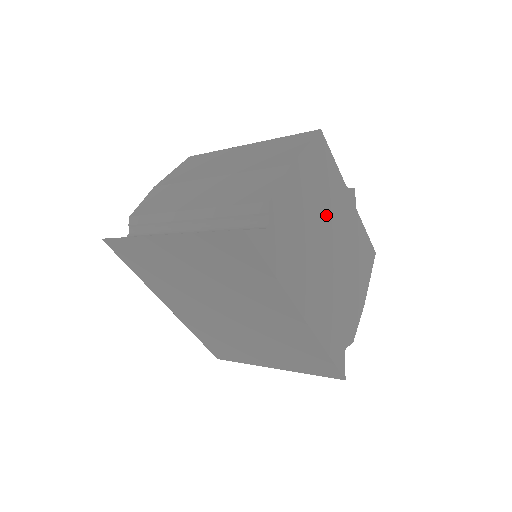
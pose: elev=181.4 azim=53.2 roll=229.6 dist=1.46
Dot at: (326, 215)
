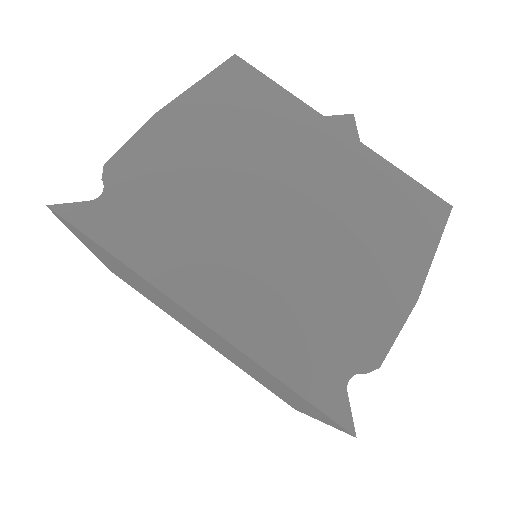
Dot at: (260, 164)
